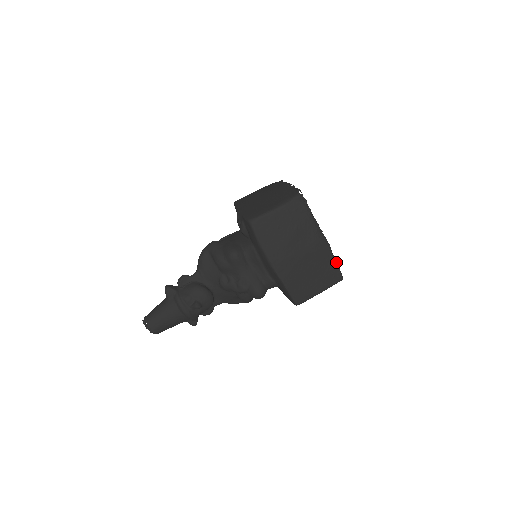
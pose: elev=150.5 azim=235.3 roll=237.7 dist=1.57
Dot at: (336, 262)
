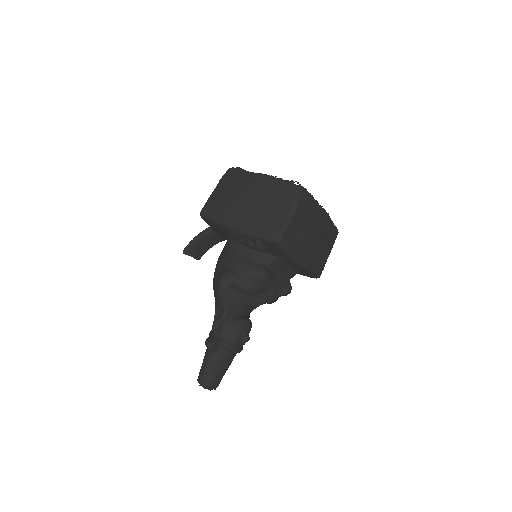
Dot at: occluded
